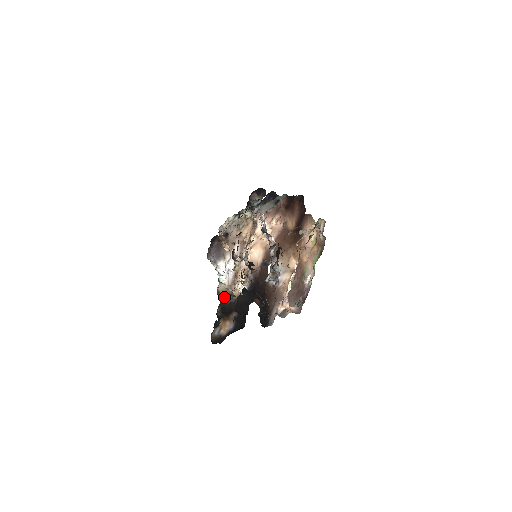
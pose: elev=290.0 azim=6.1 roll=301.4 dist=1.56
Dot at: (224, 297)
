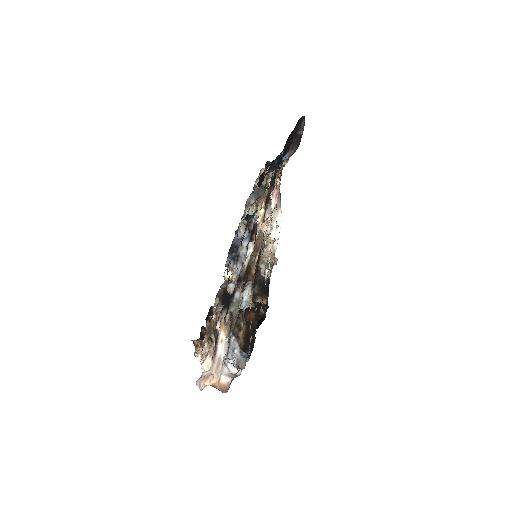
Dot at: occluded
